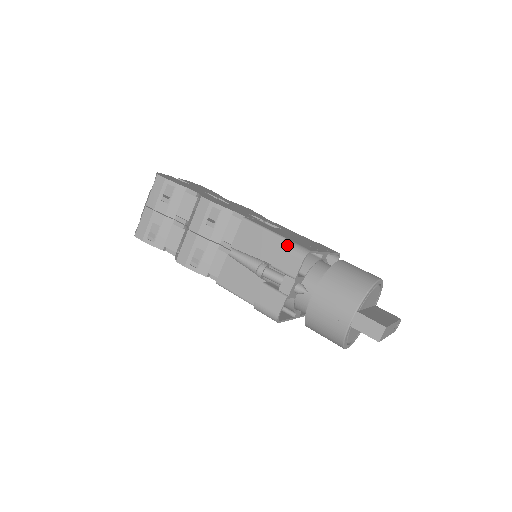
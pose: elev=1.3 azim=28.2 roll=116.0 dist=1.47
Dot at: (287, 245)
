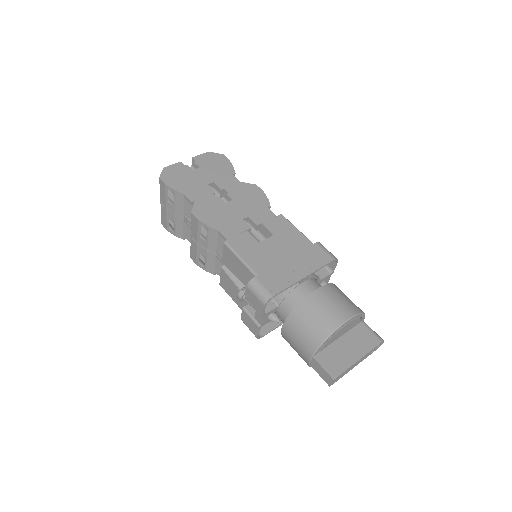
Dot at: (252, 287)
